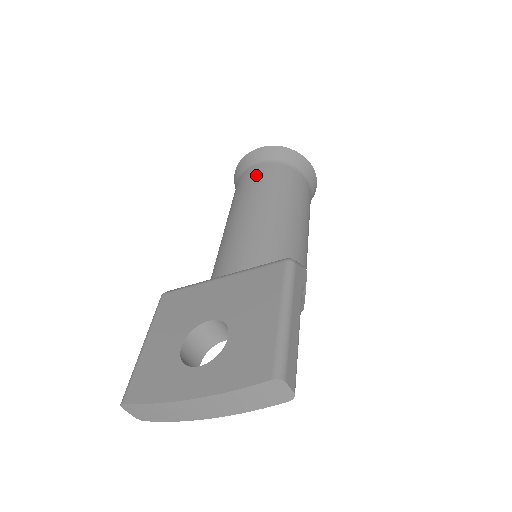
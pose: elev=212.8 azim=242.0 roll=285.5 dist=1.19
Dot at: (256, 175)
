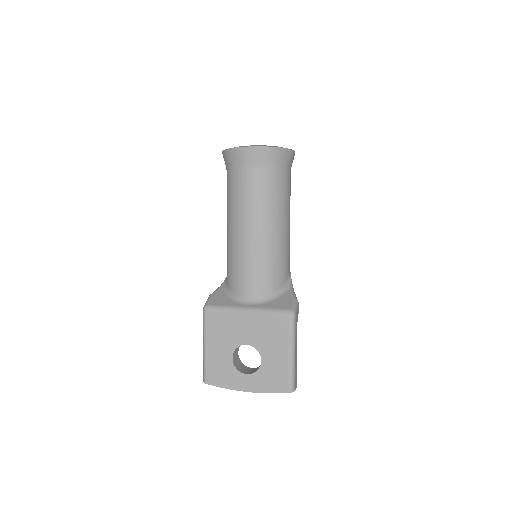
Dot at: (252, 185)
